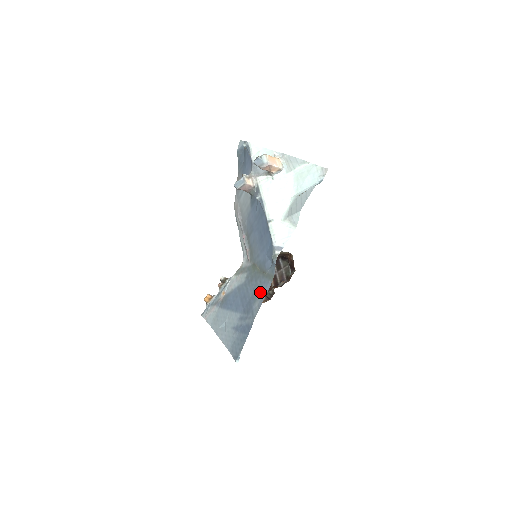
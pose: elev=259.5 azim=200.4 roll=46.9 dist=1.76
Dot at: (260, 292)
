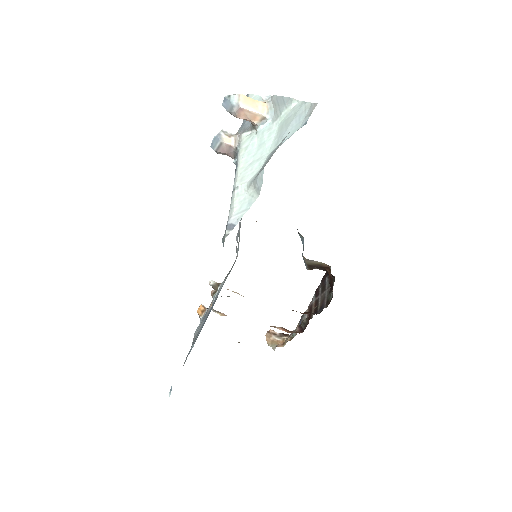
Dot at: occluded
